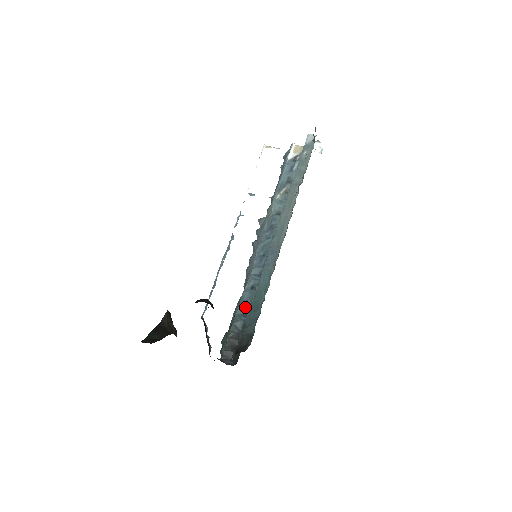
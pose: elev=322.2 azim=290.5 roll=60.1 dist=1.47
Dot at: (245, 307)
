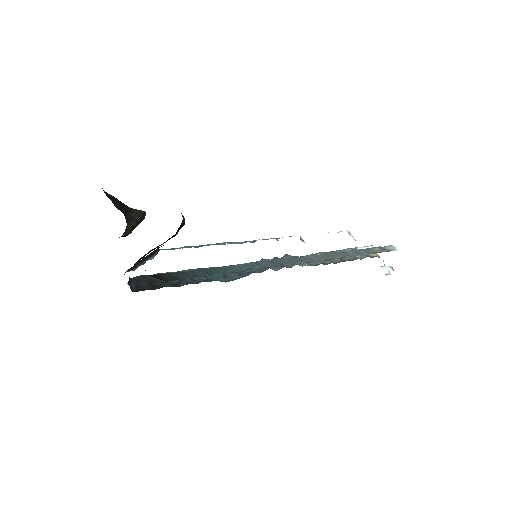
Dot at: occluded
